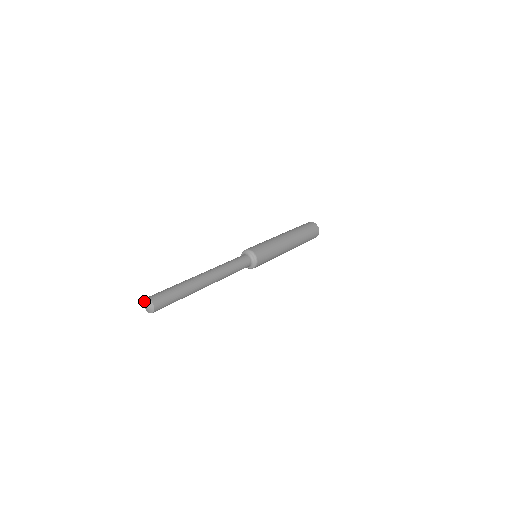
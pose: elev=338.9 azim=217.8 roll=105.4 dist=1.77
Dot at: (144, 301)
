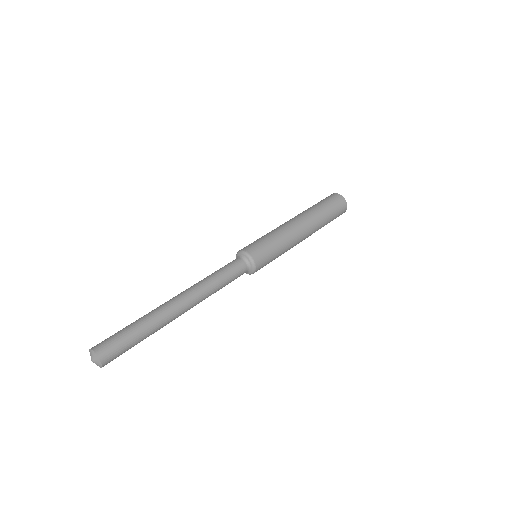
Dot at: (91, 352)
